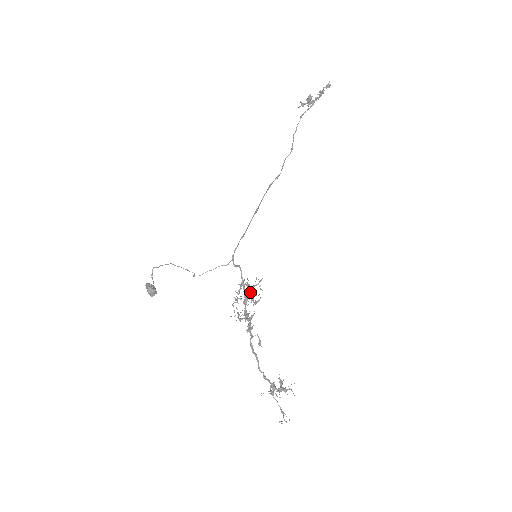
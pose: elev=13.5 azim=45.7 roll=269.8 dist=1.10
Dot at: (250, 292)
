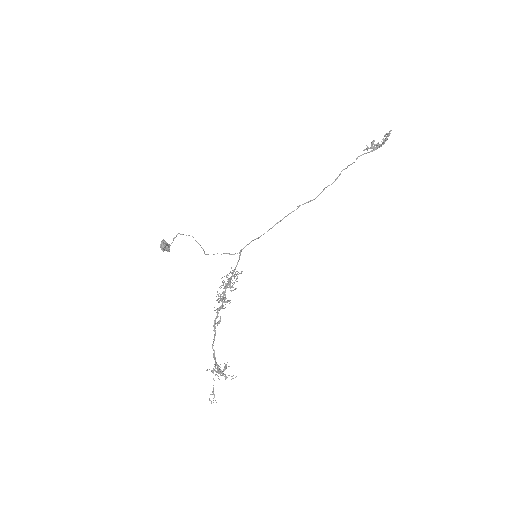
Dot at: (229, 278)
